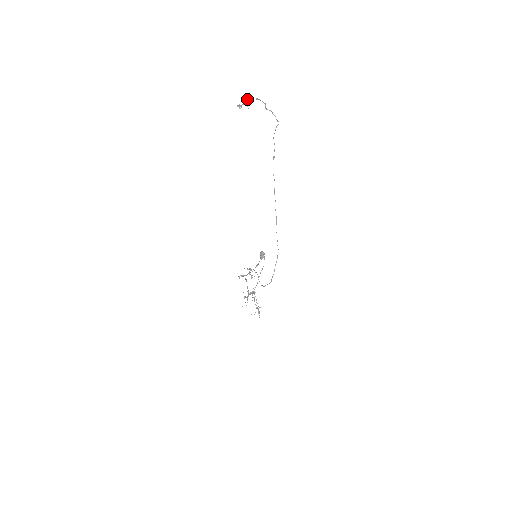
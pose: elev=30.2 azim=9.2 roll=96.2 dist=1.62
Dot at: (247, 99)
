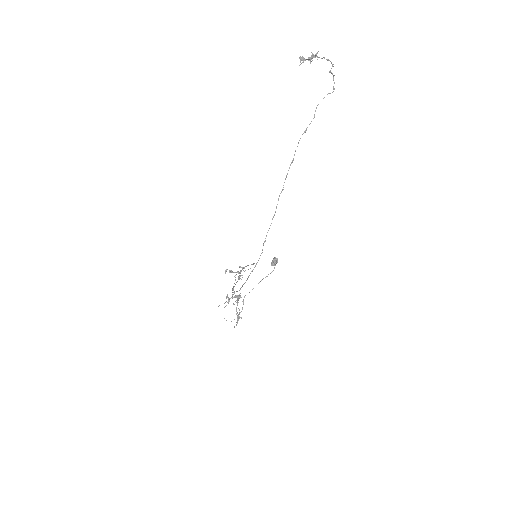
Dot at: (315, 54)
